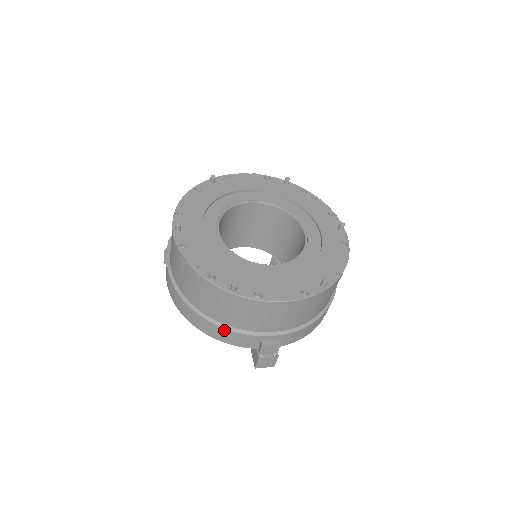
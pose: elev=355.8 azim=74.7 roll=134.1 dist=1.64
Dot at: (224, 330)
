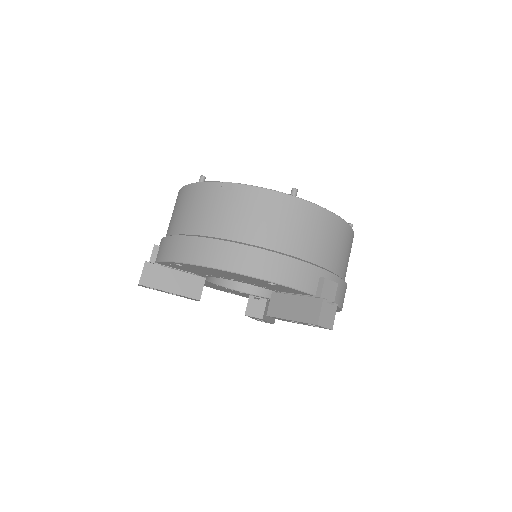
Dot at: (283, 258)
